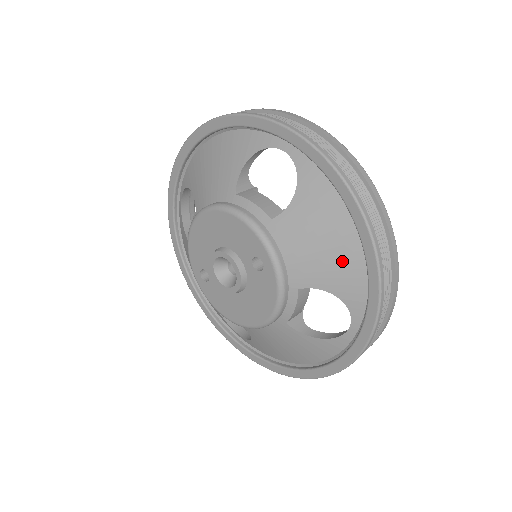
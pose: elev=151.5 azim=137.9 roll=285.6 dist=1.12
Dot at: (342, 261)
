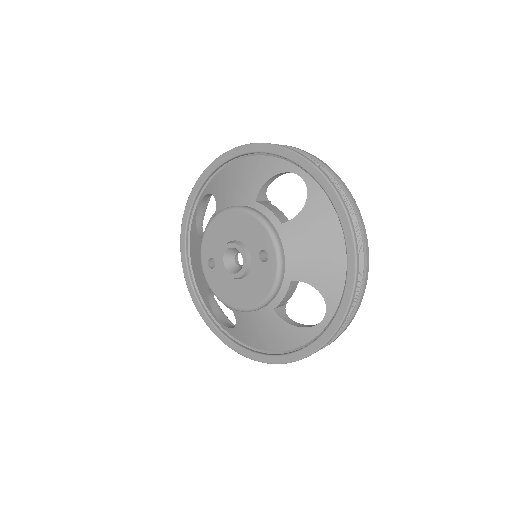
Dot at: (329, 264)
